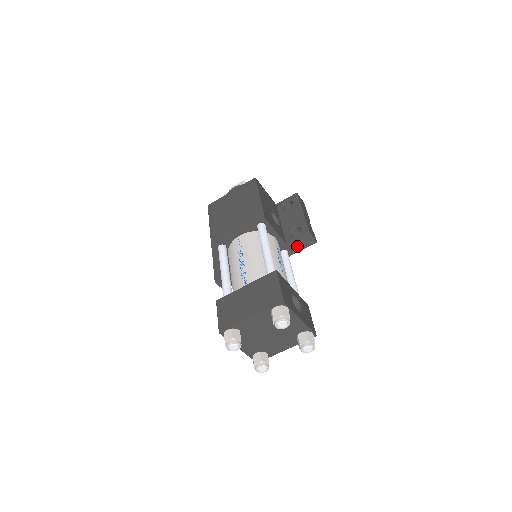
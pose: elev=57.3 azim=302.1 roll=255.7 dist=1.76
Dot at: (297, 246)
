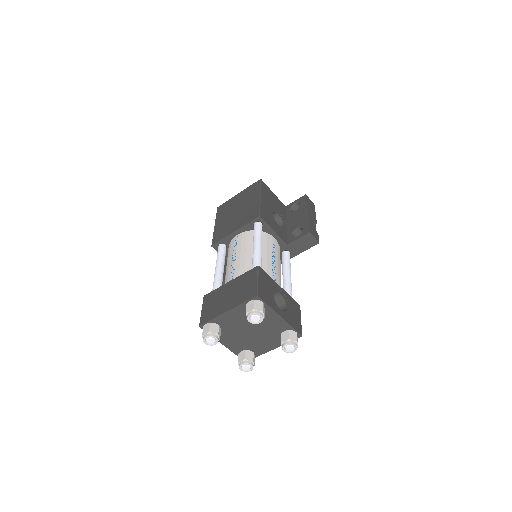
Dot at: (299, 247)
